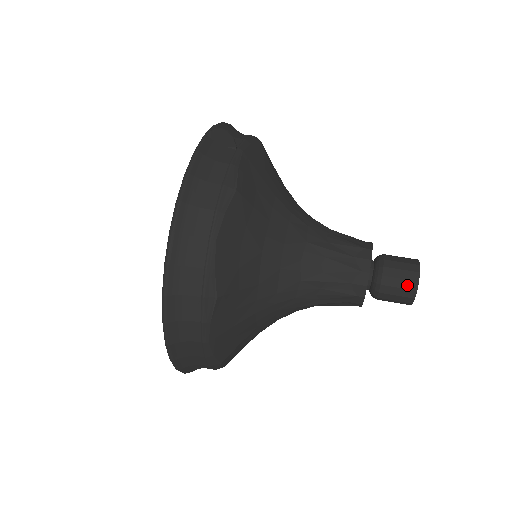
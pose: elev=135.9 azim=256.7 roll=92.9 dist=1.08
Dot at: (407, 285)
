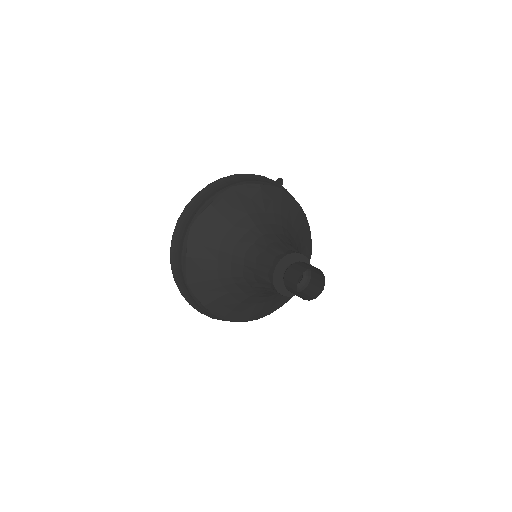
Dot at: (301, 269)
